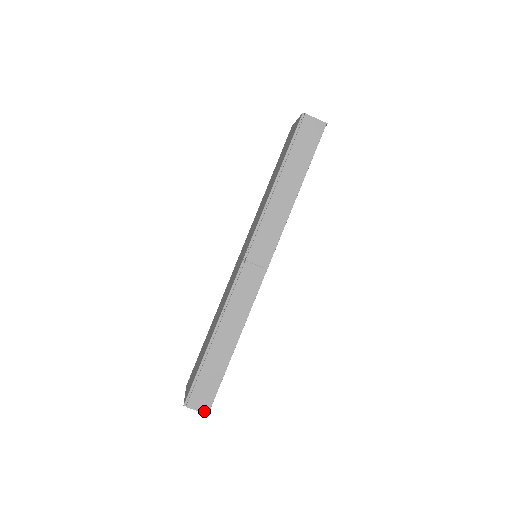
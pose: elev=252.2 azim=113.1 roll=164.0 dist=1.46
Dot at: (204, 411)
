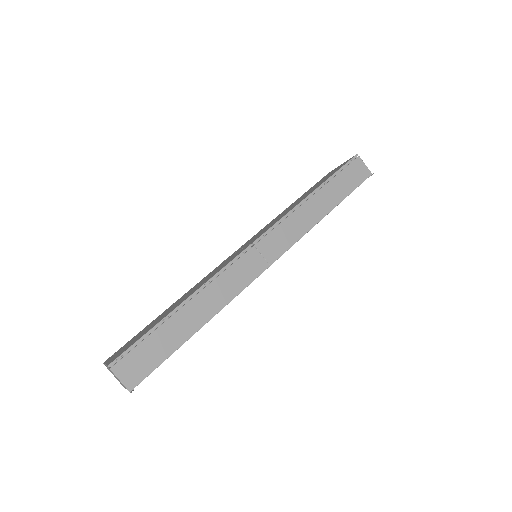
Dot at: (128, 385)
